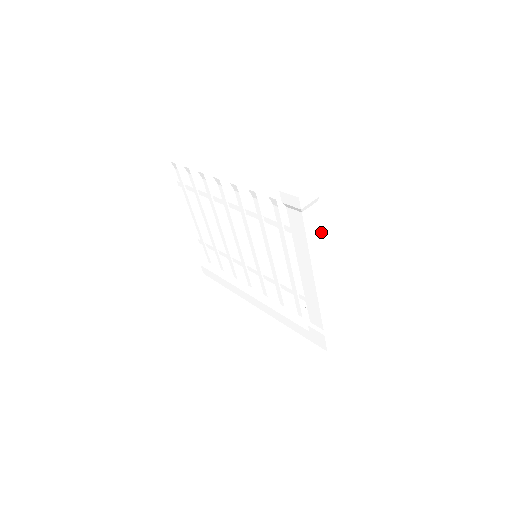
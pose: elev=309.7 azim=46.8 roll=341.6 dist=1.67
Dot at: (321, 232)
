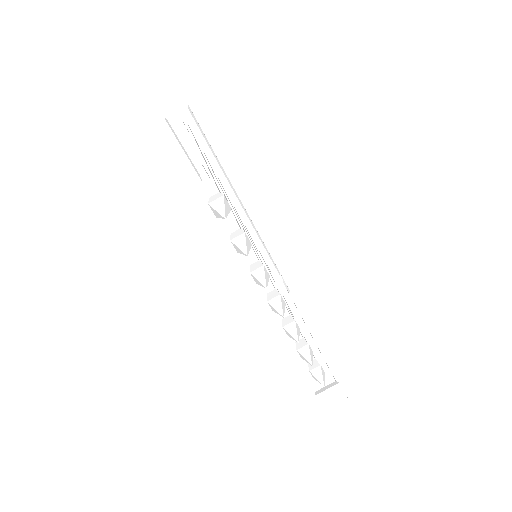
Dot at: occluded
